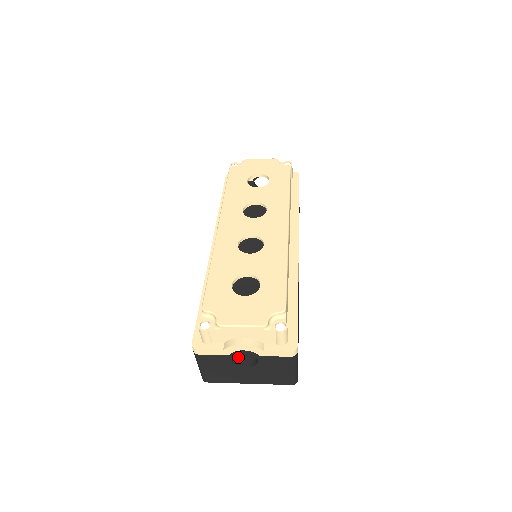
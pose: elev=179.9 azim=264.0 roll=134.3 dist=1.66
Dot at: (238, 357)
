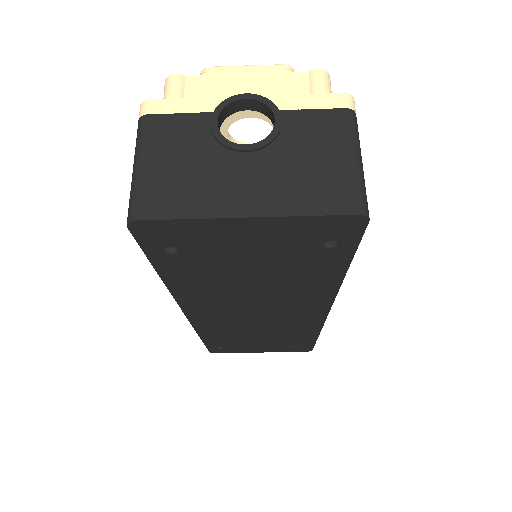
Dot at: occluded
